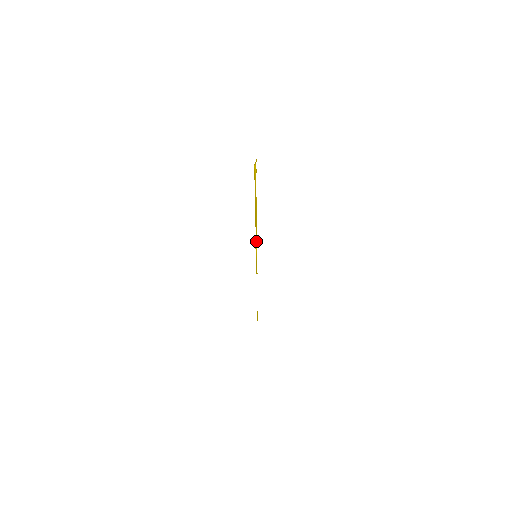
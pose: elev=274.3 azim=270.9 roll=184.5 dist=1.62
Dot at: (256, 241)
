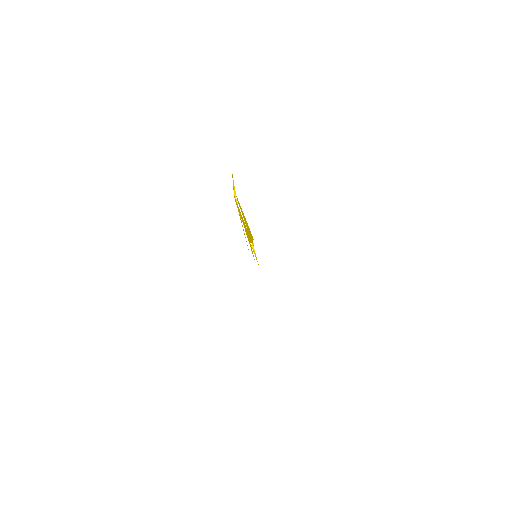
Dot at: occluded
